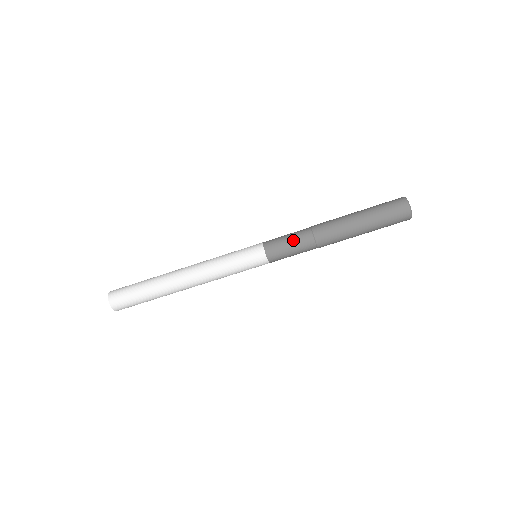
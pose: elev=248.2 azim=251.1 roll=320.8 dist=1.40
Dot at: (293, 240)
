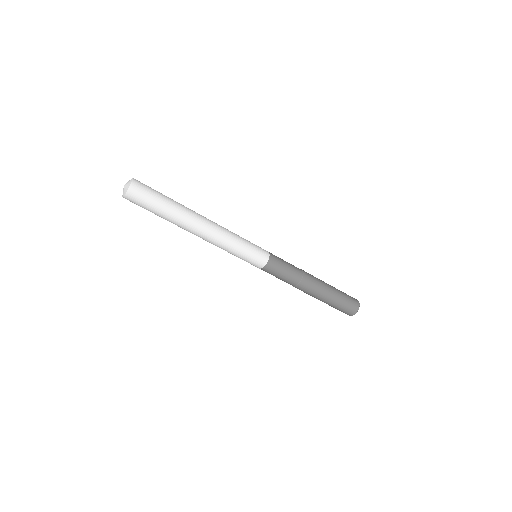
Dot at: (289, 270)
